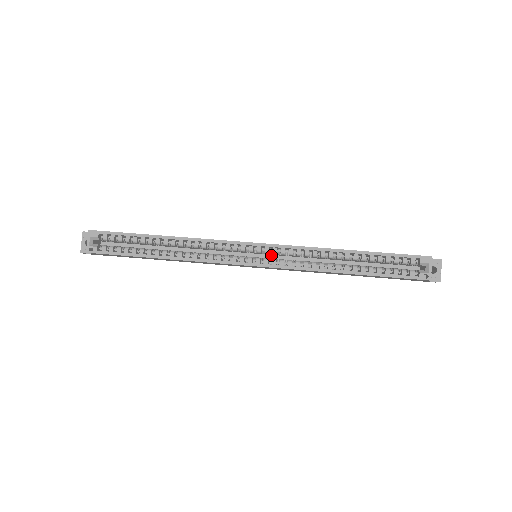
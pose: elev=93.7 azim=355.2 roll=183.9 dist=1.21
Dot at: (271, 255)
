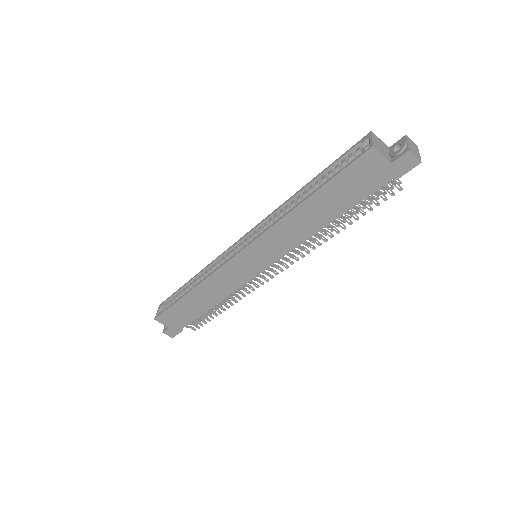
Dot at: occluded
